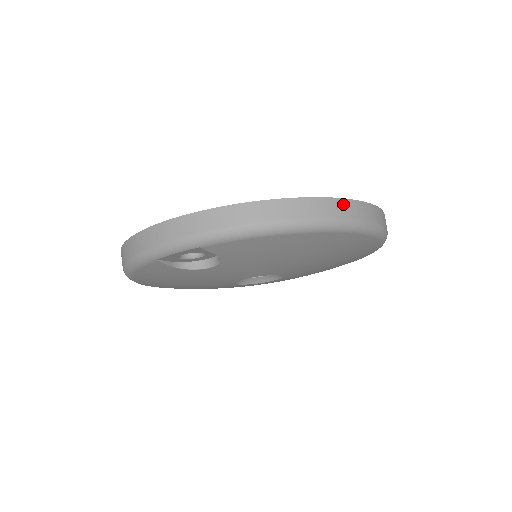
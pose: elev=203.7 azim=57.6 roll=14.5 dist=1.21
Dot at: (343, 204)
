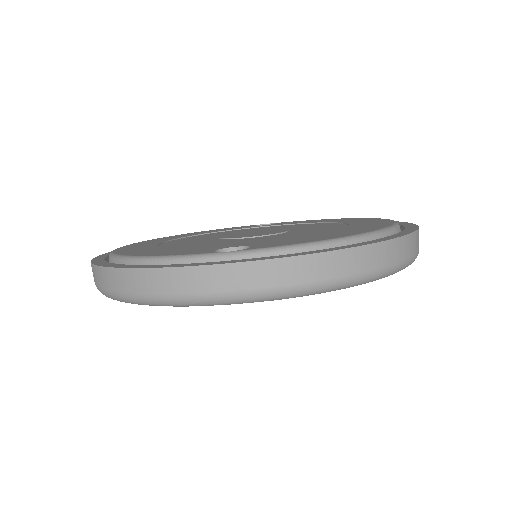
Dot at: (414, 239)
